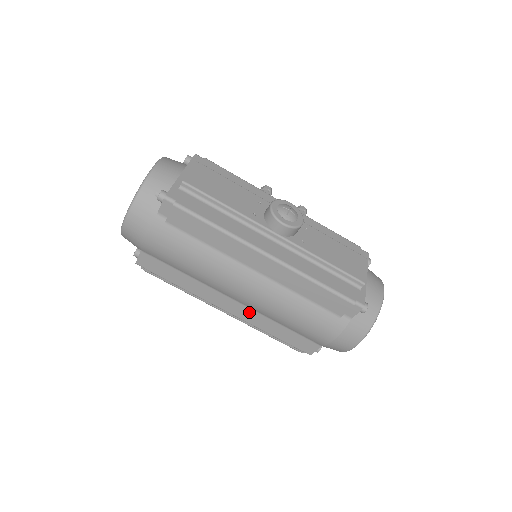
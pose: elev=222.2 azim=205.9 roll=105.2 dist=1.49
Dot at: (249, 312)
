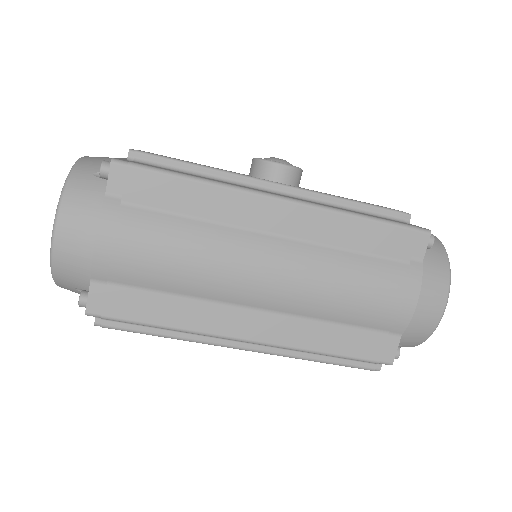
Dot at: (283, 323)
